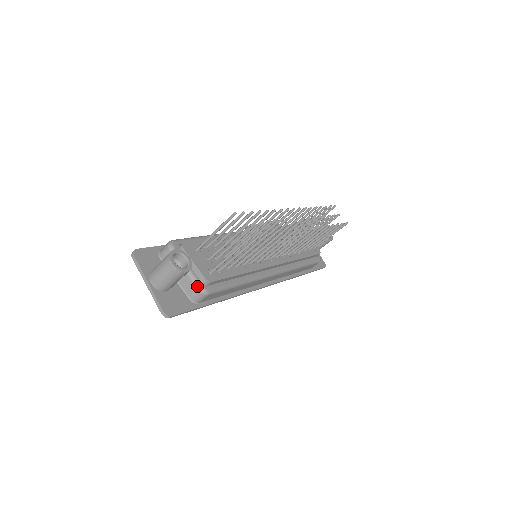
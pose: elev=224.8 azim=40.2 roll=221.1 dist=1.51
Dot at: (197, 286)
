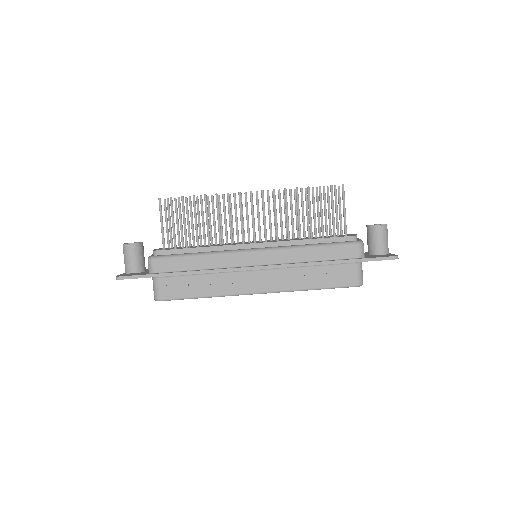
Dot at: occluded
